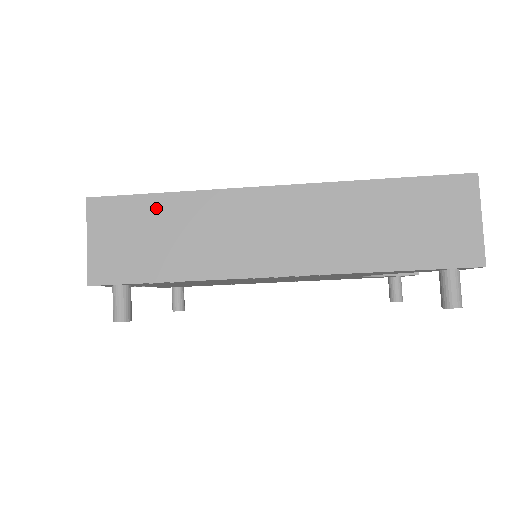
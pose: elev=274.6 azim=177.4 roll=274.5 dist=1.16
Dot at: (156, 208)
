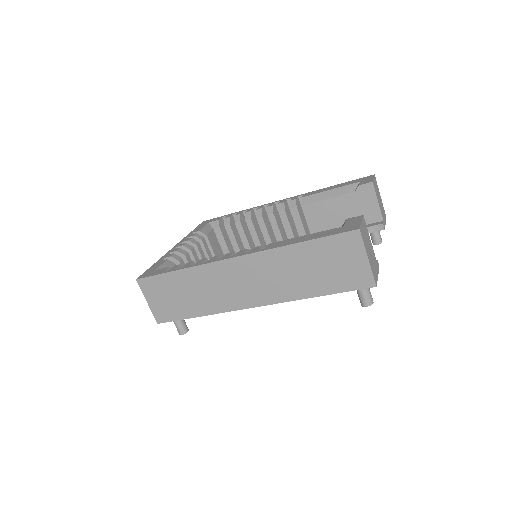
Dot at: (174, 280)
